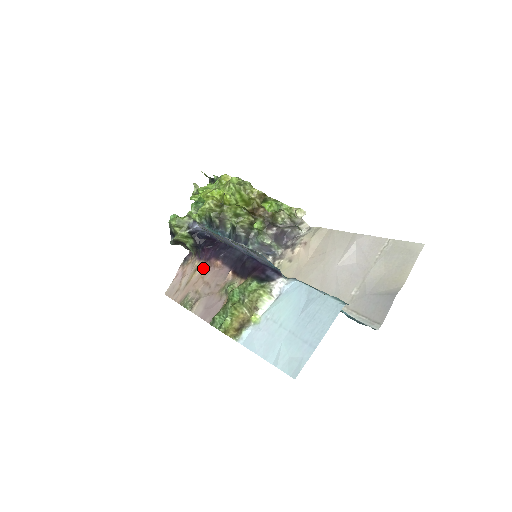
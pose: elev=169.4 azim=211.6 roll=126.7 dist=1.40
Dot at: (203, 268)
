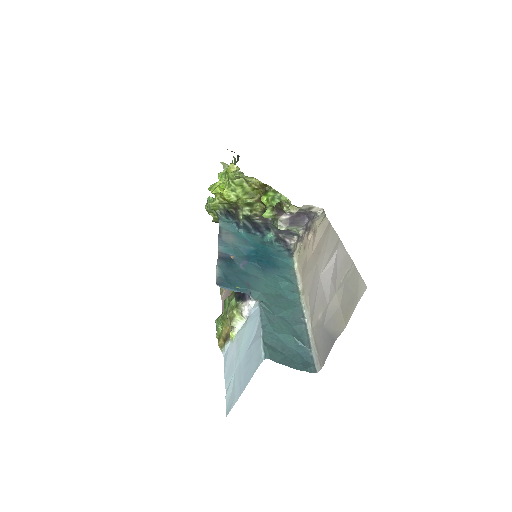
Dot at: occluded
